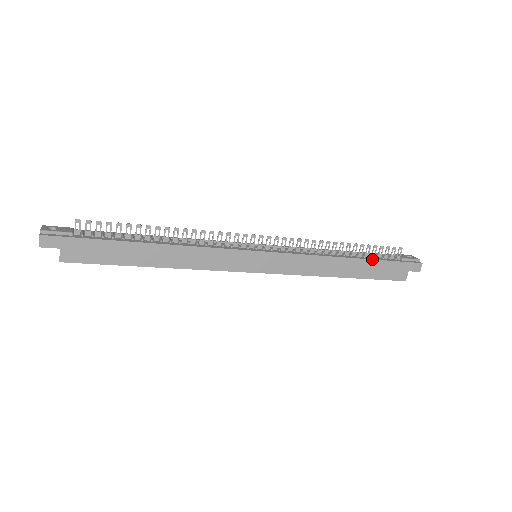
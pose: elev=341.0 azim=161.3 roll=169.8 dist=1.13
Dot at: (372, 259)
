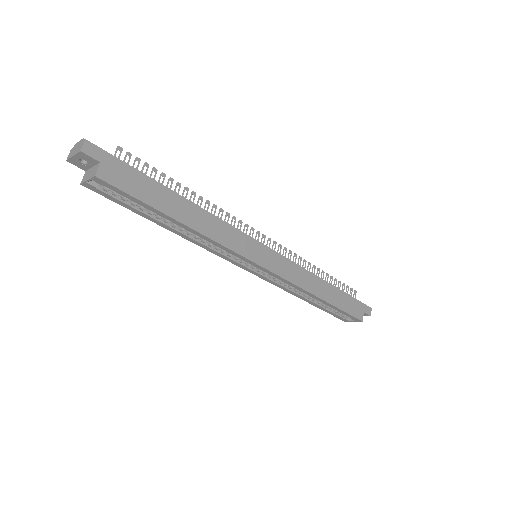
Dot at: (341, 290)
